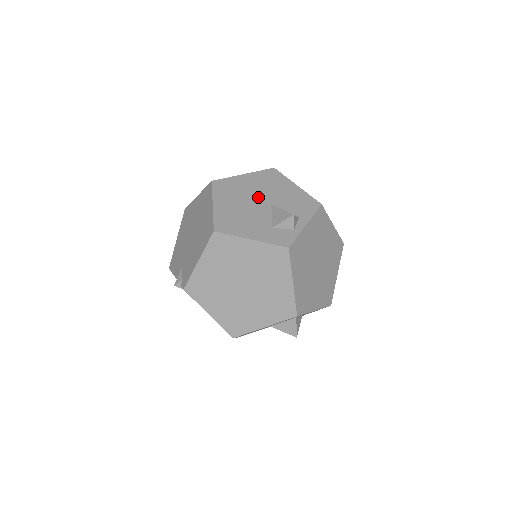
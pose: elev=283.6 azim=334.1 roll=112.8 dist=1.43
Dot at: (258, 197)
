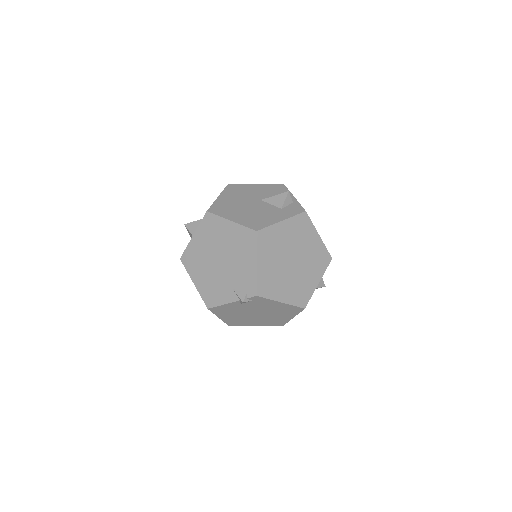
Dot at: (247, 201)
